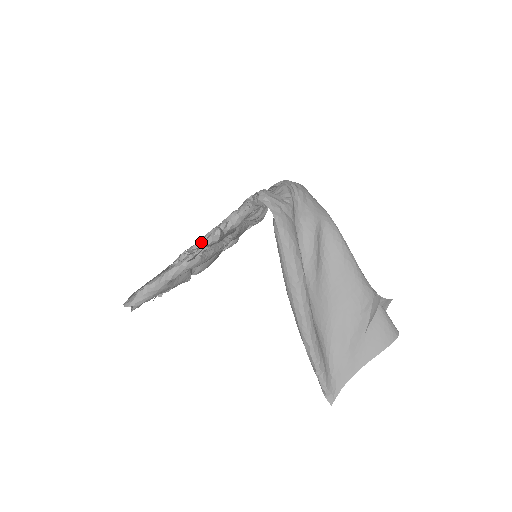
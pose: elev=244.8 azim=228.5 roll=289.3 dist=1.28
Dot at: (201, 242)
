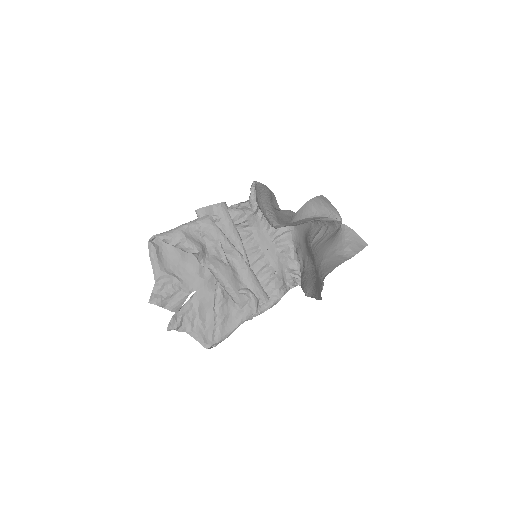
Dot at: occluded
